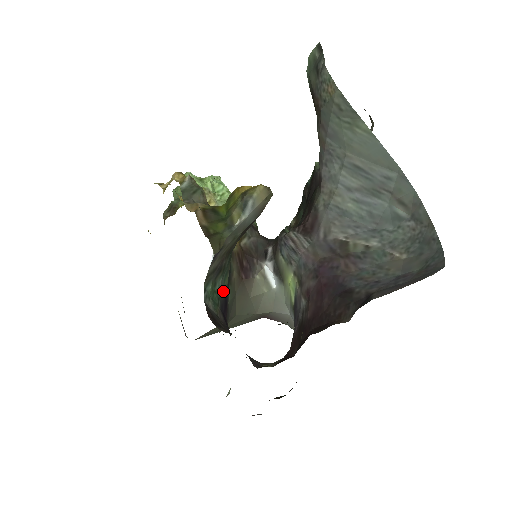
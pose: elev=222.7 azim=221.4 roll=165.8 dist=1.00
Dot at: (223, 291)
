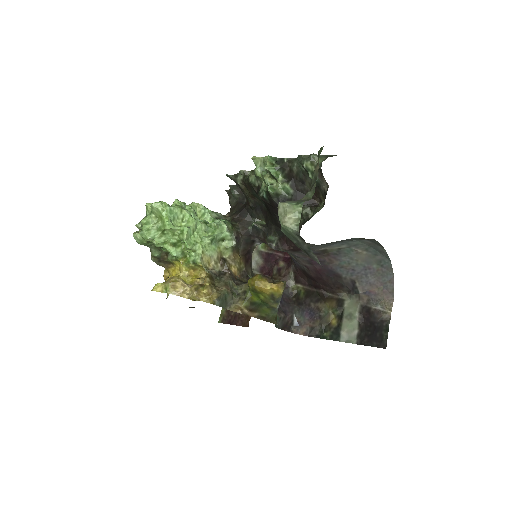
Dot at: occluded
